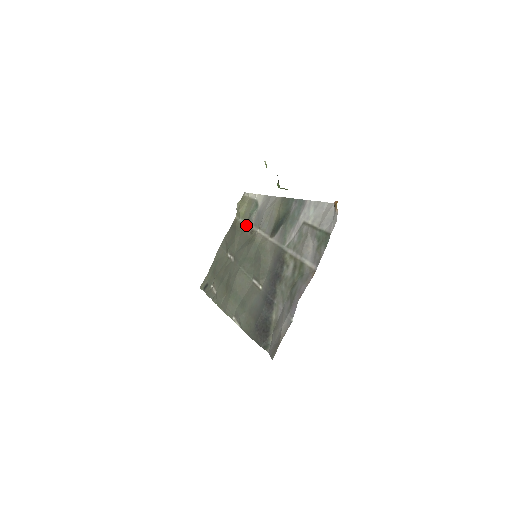
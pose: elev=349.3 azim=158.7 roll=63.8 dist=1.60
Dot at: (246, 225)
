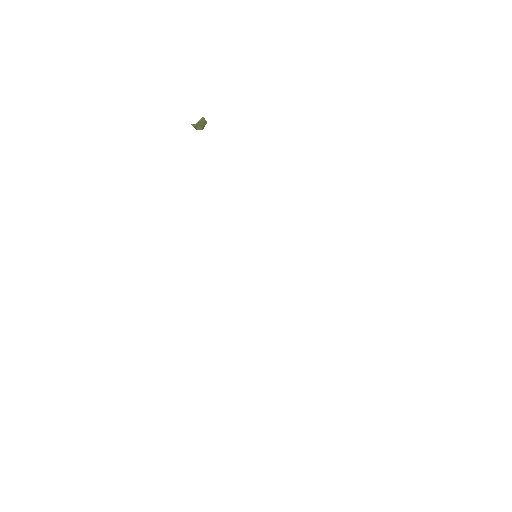
Dot at: occluded
